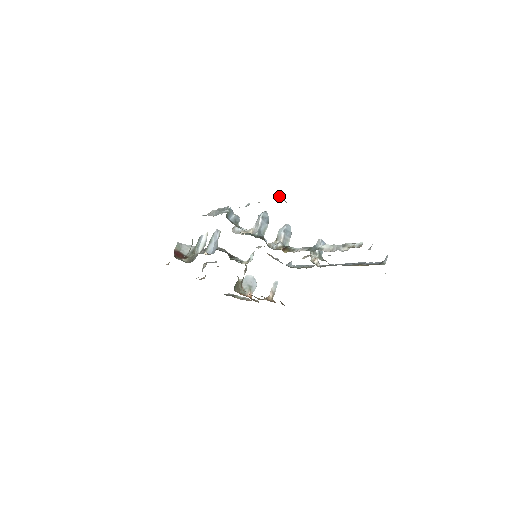
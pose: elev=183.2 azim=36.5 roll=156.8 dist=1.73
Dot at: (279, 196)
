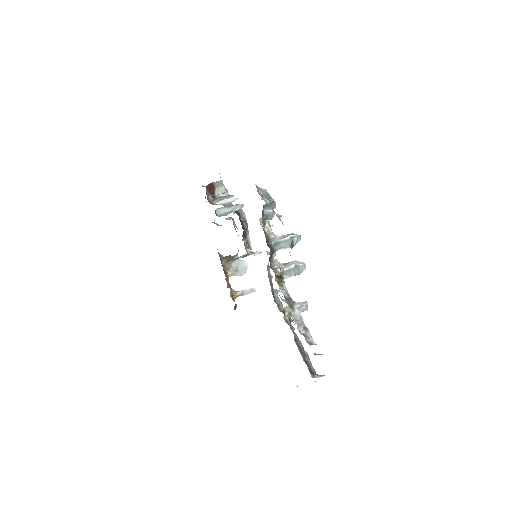
Dot at: (295, 237)
